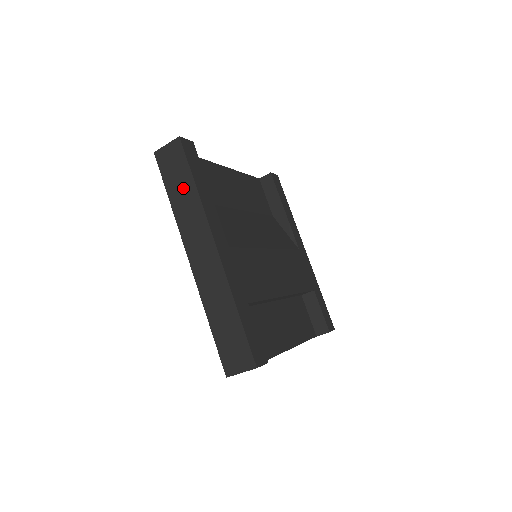
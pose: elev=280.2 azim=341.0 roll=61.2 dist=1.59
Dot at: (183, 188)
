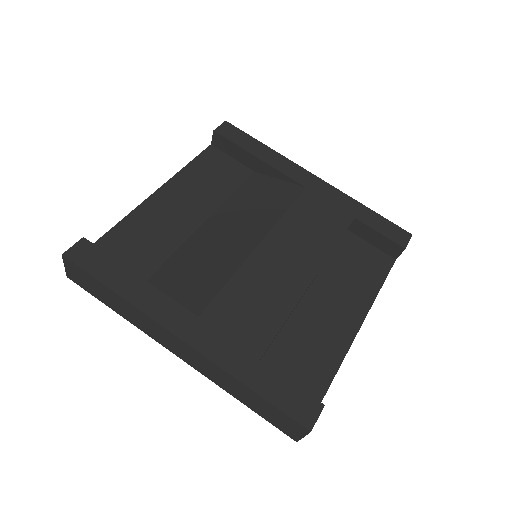
Dot at: (111, 298)
